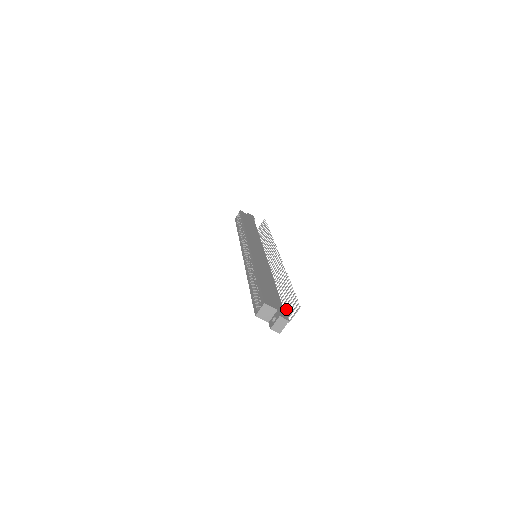
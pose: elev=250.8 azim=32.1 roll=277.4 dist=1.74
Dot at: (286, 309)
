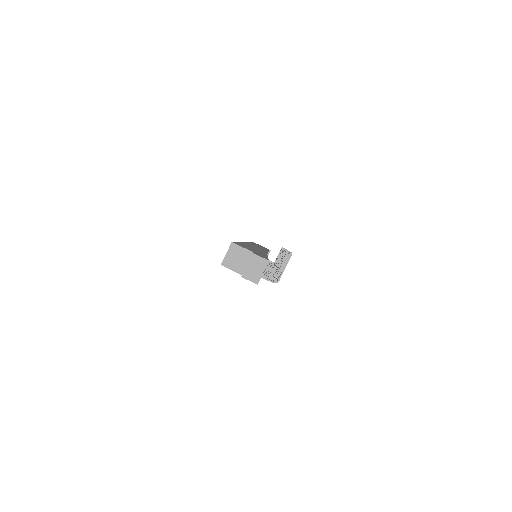
Dot at: (278, 274)
